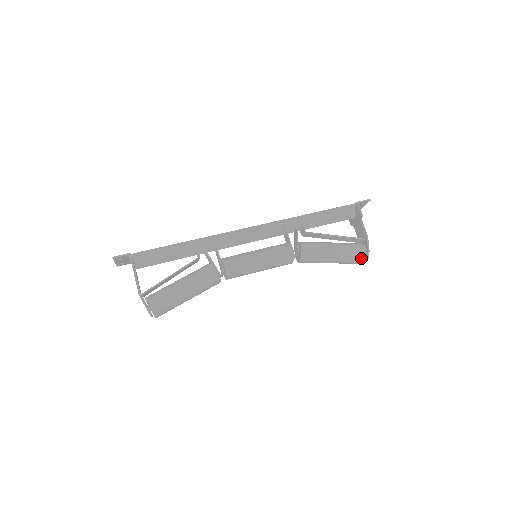
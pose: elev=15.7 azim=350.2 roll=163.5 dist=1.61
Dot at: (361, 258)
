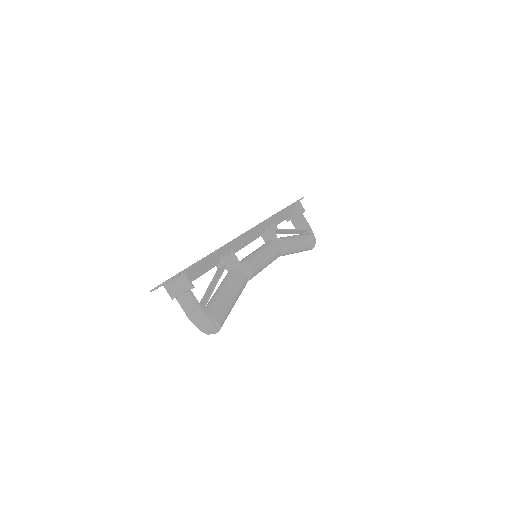
Dot at: (313, 245)
